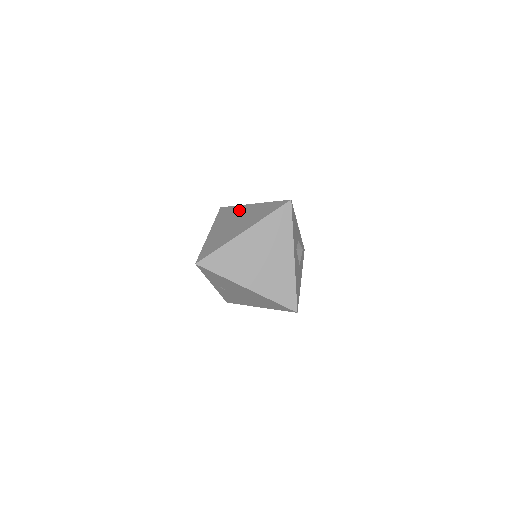
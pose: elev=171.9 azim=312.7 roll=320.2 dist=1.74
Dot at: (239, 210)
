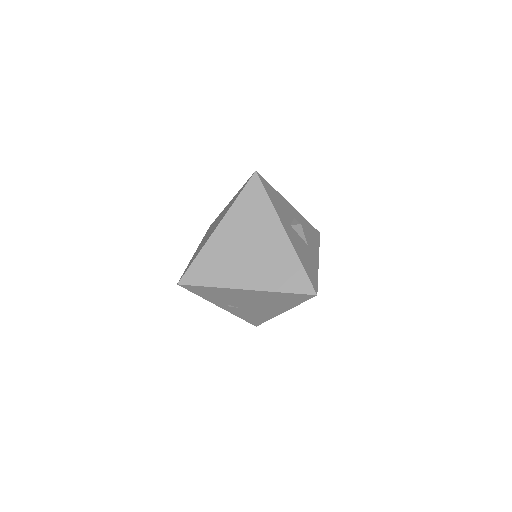
Dot at: occluded
